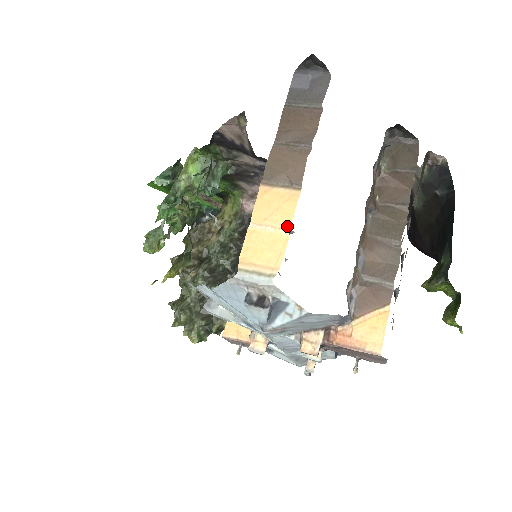
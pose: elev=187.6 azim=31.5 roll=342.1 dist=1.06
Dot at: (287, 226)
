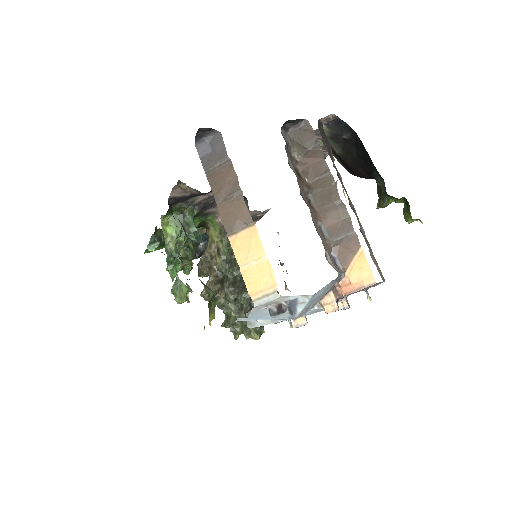
Dot at: (263, 254)
